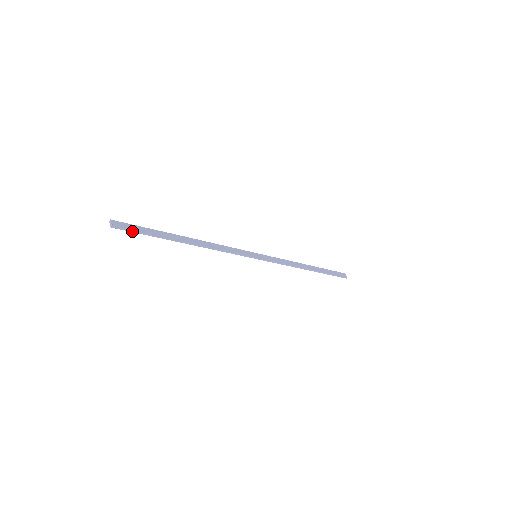
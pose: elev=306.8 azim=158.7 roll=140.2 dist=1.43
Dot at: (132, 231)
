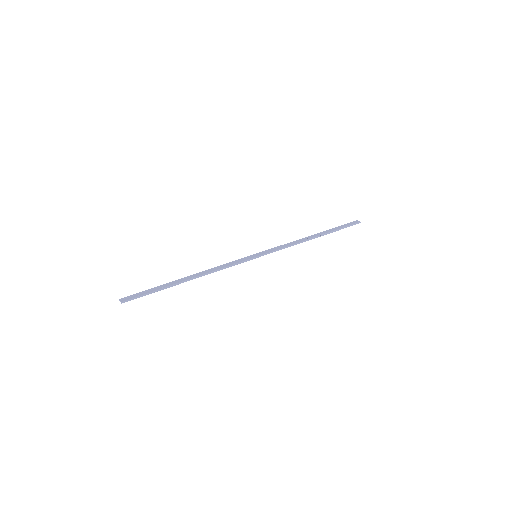
Dot at: (139, 297)
